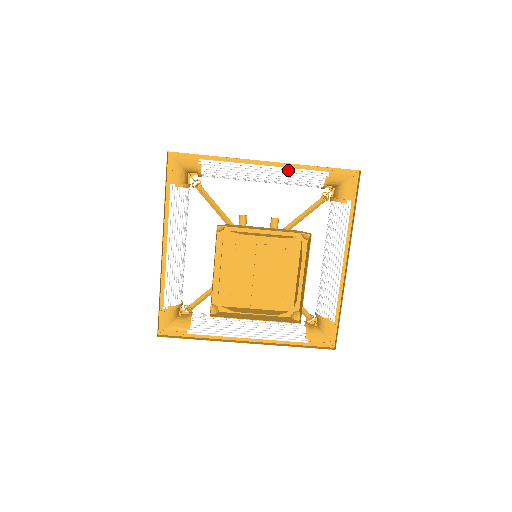
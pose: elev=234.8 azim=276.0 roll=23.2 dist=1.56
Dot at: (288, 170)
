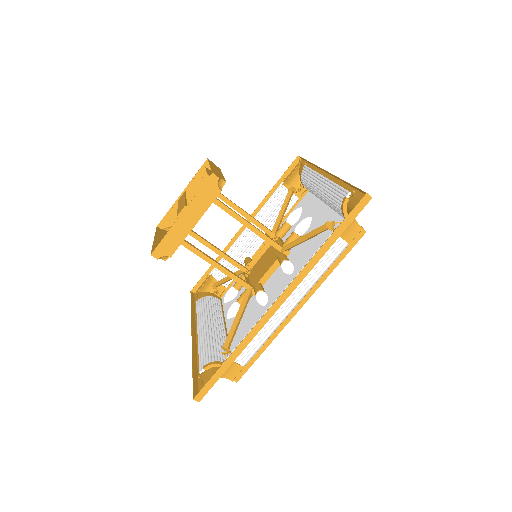
Dot at: (260, 213)
